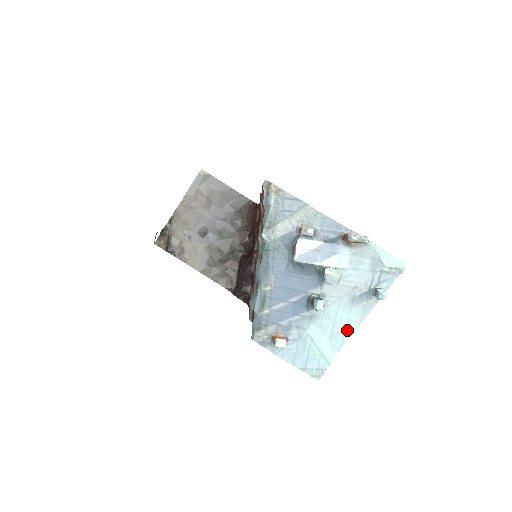
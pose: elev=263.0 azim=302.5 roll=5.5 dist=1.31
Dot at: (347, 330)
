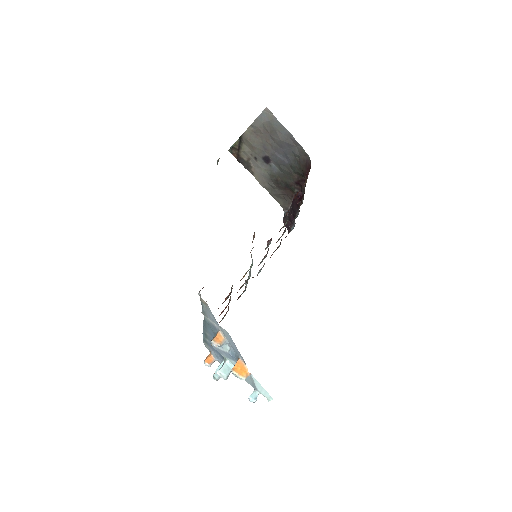
Dot at: occluded
